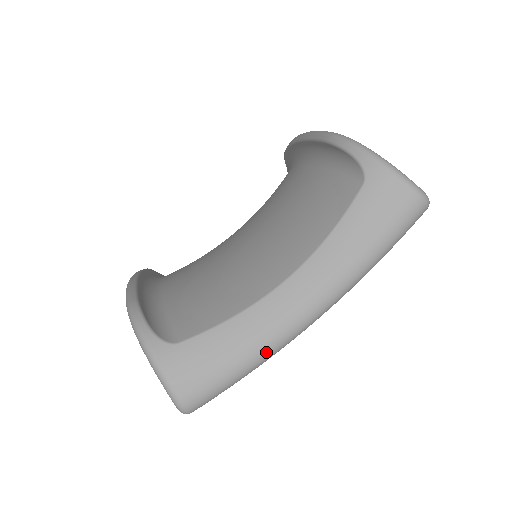
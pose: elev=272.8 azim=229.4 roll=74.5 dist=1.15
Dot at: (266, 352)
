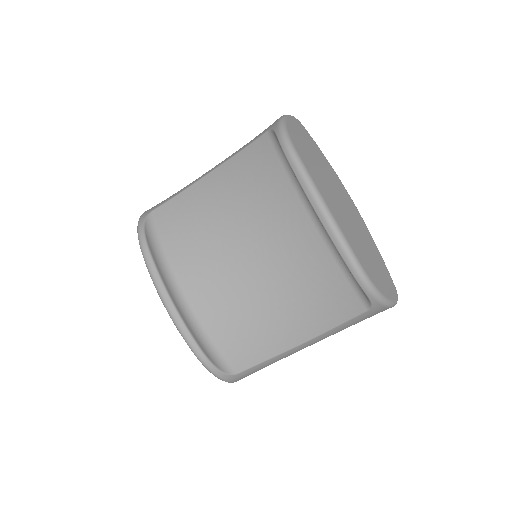
Dot at: occluded
